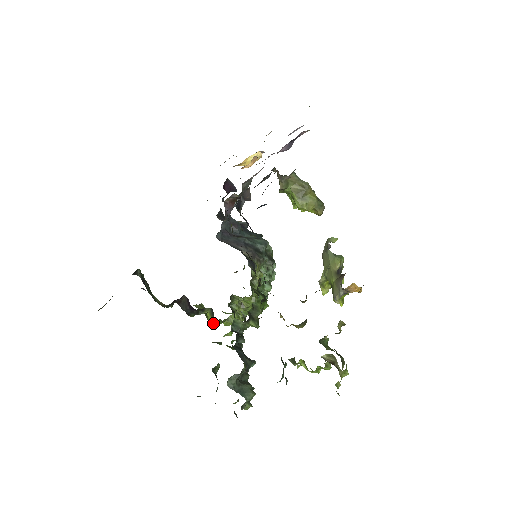
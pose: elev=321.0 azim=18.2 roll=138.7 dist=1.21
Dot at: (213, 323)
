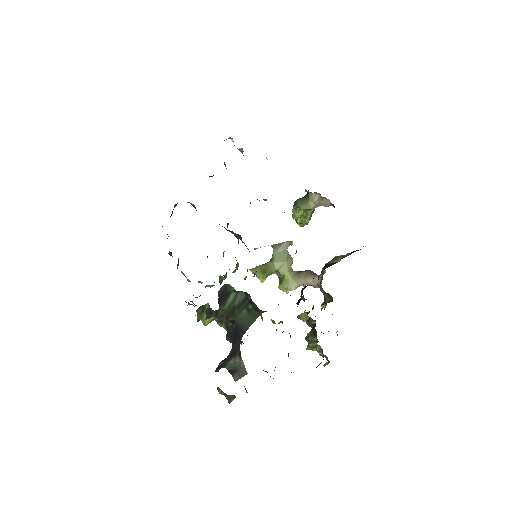
Dot at: occluded
